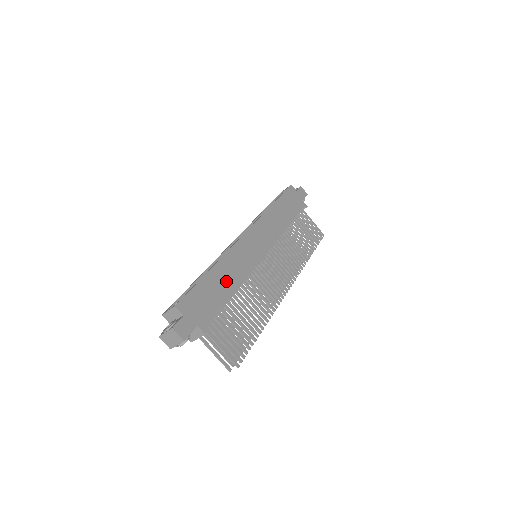
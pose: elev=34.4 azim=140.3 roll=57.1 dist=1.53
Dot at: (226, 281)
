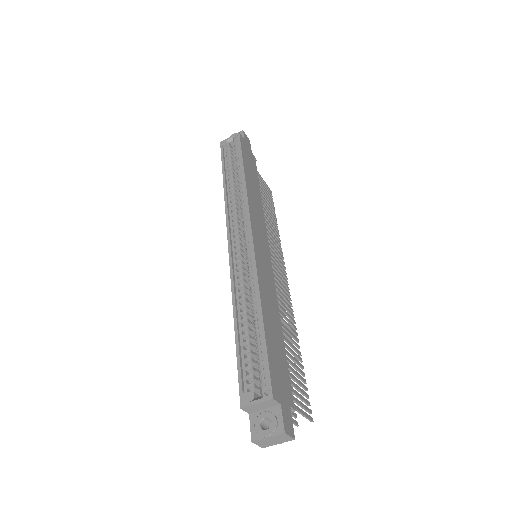
Dot at: (273, 319)
